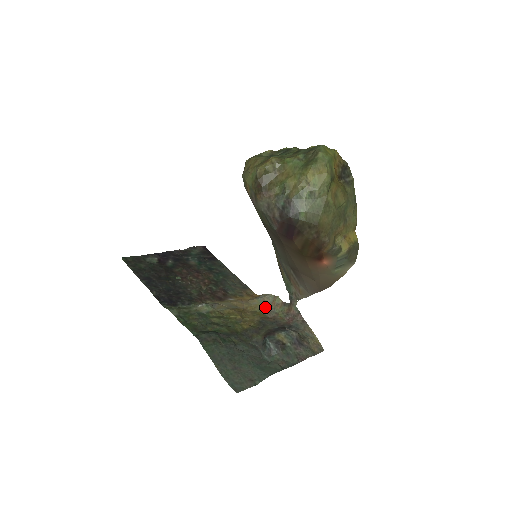
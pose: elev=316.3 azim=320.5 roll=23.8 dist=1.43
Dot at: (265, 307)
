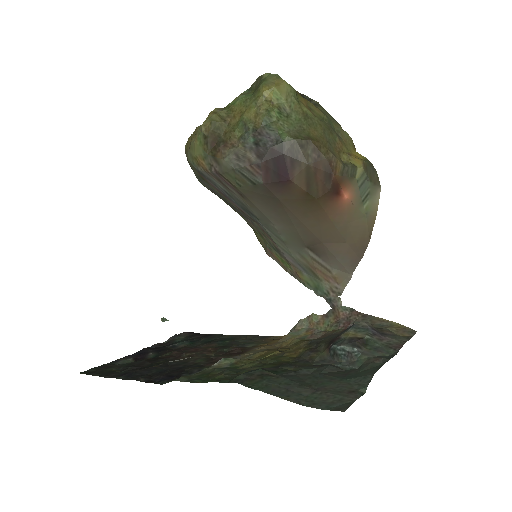
Dot at: (304, 334)
